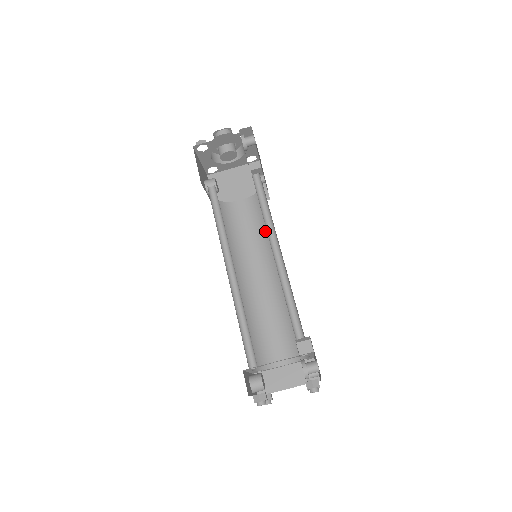
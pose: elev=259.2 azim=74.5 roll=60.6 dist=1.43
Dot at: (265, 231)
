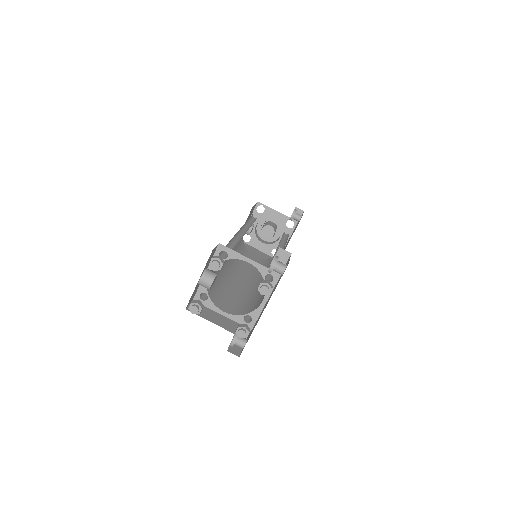
Dot at: occluded
